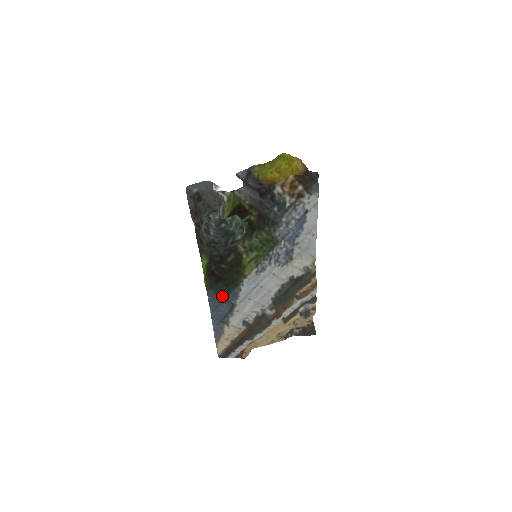
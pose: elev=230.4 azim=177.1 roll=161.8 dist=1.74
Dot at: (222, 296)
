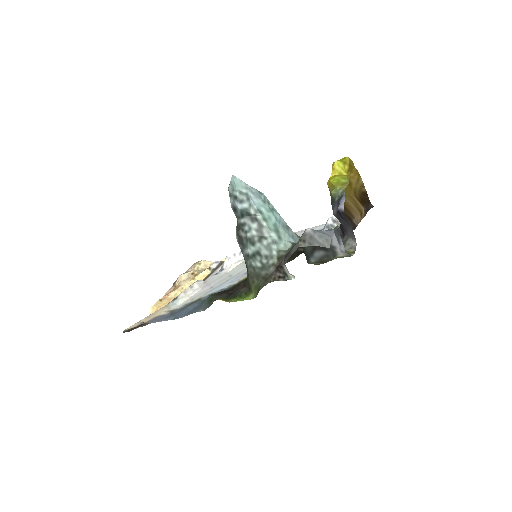
Dot at: occluded
